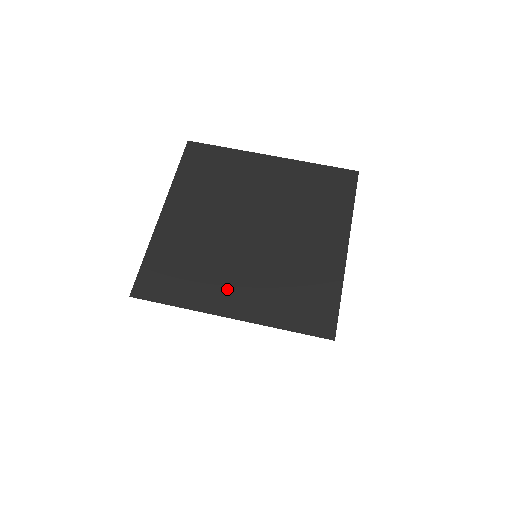
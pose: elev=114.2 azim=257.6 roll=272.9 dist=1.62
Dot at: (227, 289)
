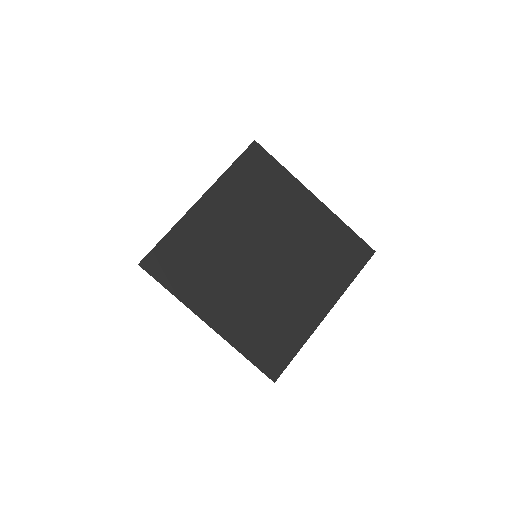
Dot at: (217, 299)
